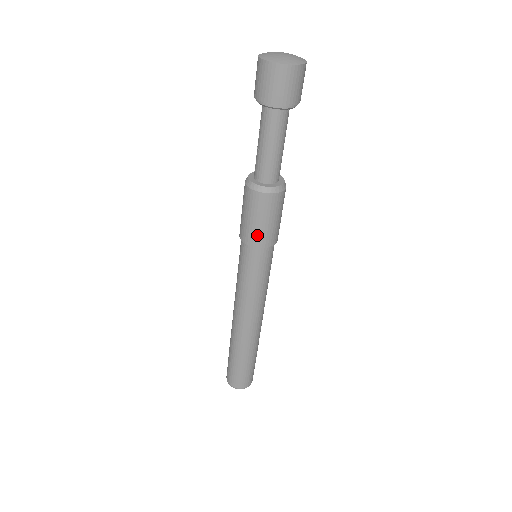
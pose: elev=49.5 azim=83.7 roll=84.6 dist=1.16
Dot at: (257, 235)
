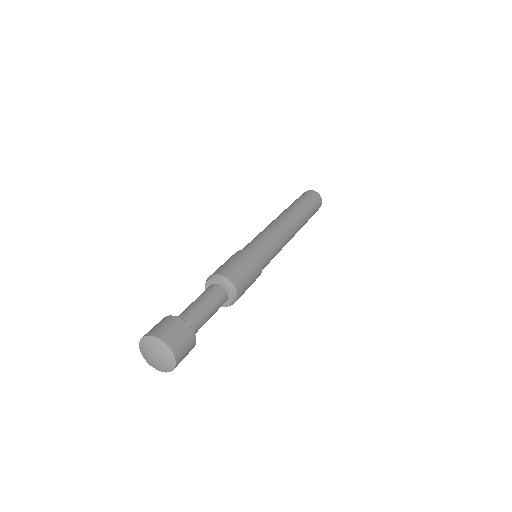
Dot at: occluded
